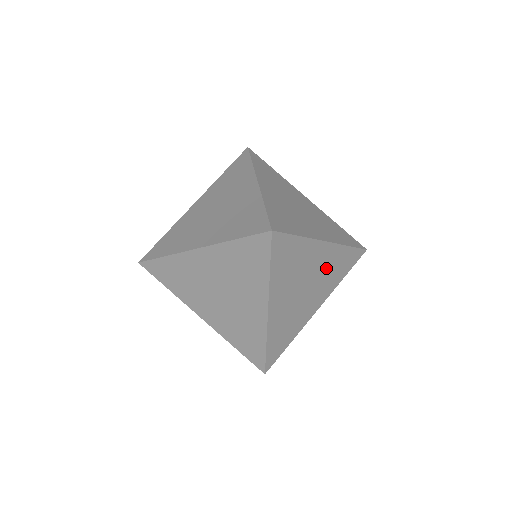
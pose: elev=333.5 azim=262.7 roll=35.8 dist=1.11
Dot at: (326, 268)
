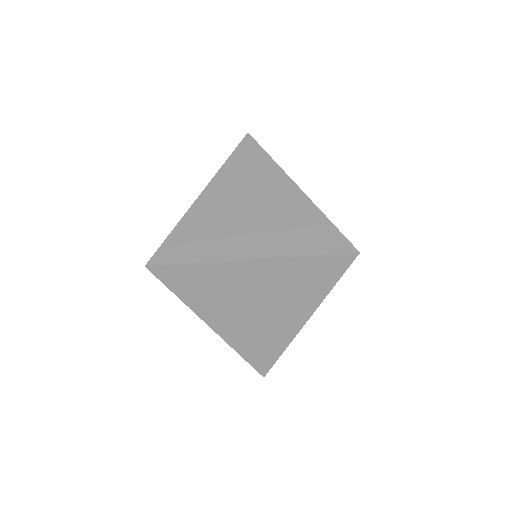
Dot at: occluded
